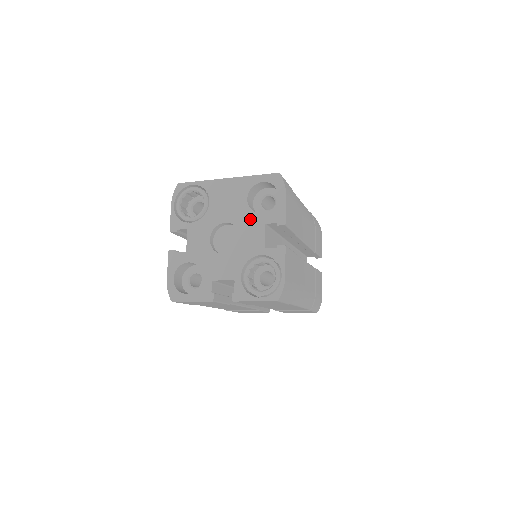
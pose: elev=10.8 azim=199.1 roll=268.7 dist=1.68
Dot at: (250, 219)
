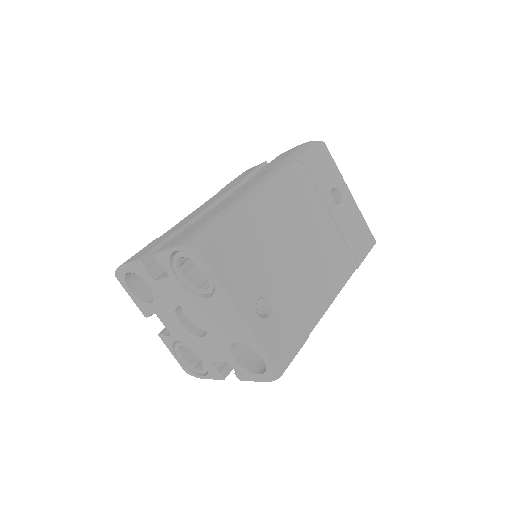
Dot at: (222, 347)
